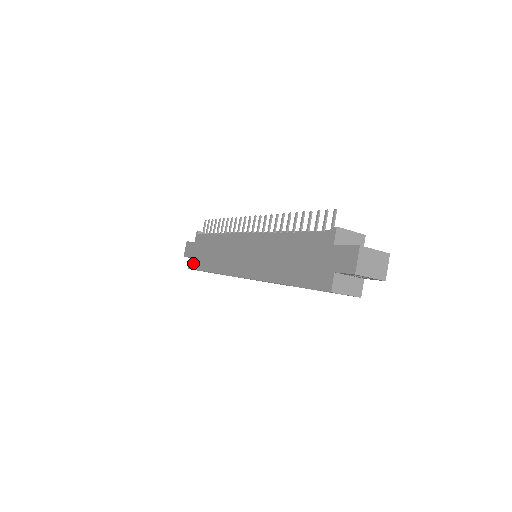
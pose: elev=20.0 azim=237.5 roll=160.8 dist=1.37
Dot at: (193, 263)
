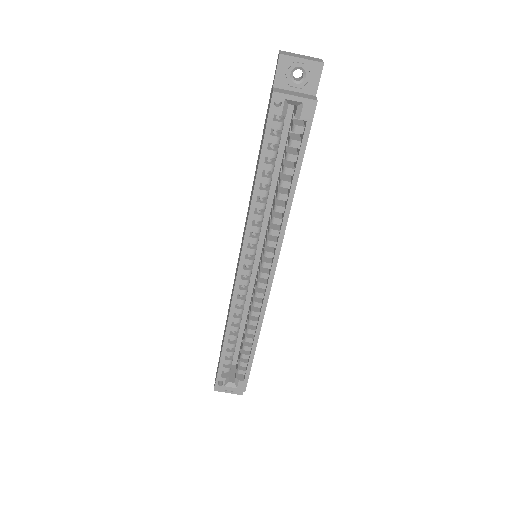
Dot at: occluded
